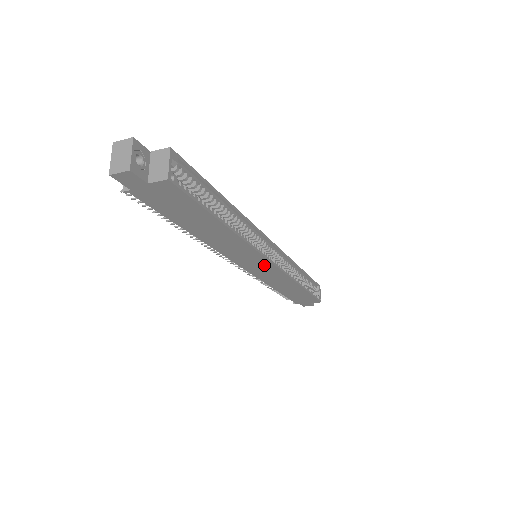
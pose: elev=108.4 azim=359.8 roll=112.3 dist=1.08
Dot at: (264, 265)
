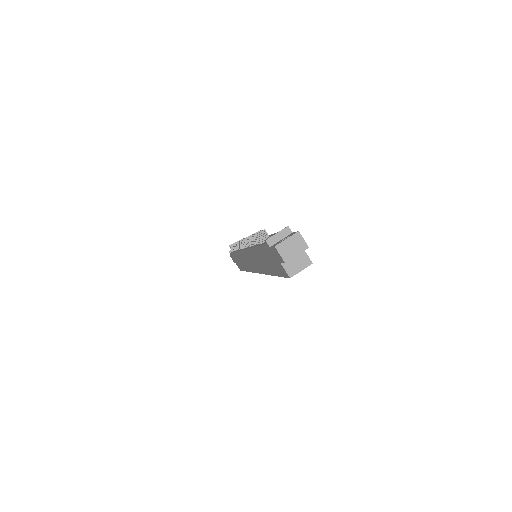
Dot at: occluded
